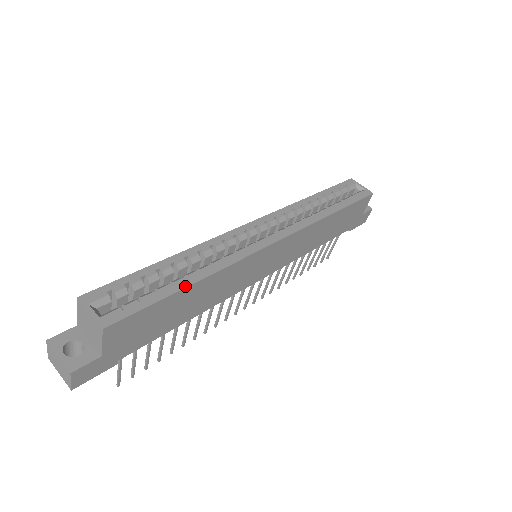
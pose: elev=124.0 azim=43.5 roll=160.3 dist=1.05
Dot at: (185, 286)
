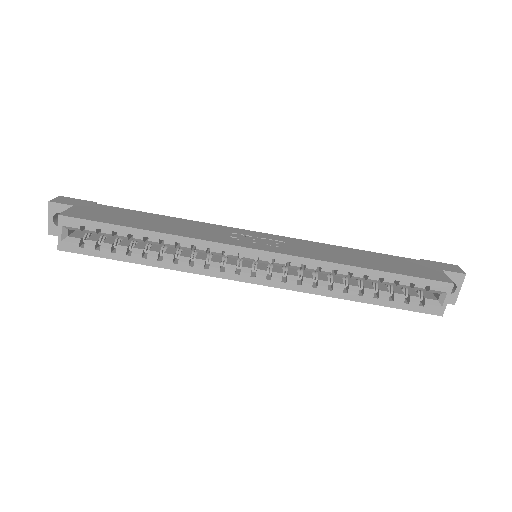
Dot at: (136, 262)
